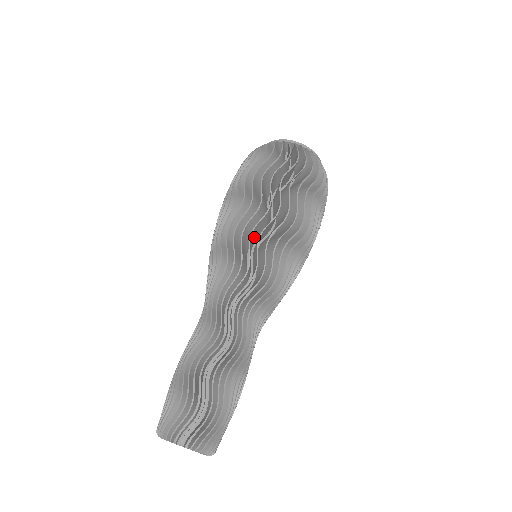
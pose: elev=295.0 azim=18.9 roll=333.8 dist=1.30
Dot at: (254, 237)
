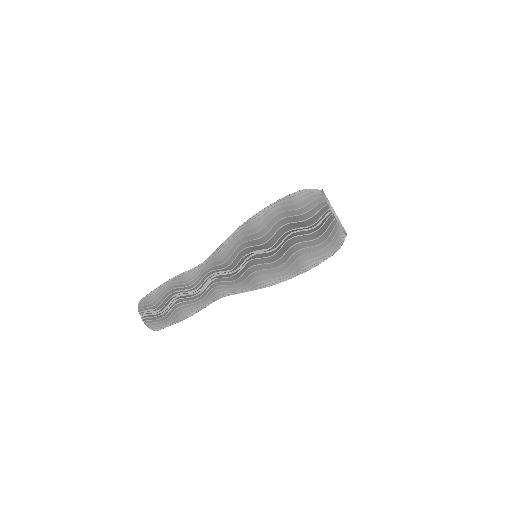
Dot at: (251, 249)
